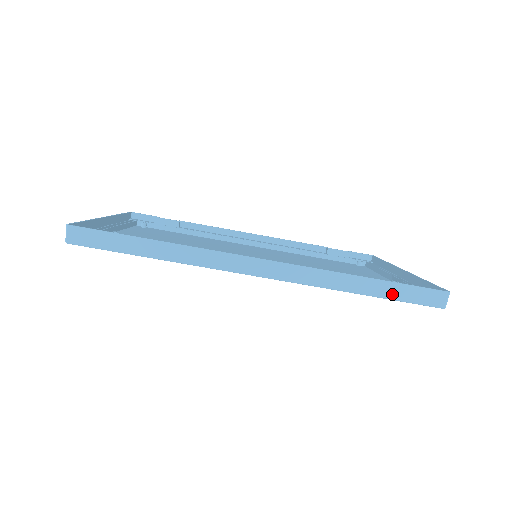
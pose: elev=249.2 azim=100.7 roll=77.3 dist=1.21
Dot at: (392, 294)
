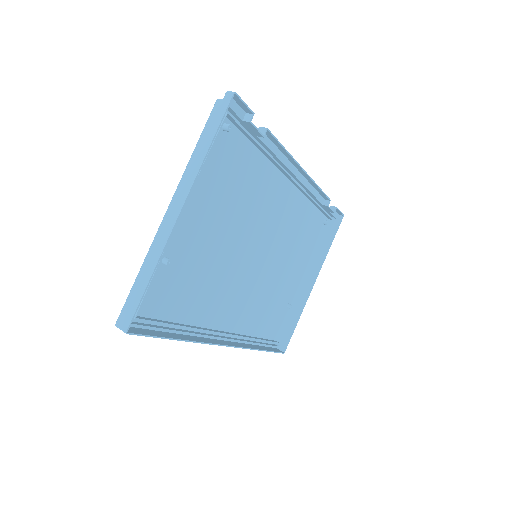
Dot at: occluded
